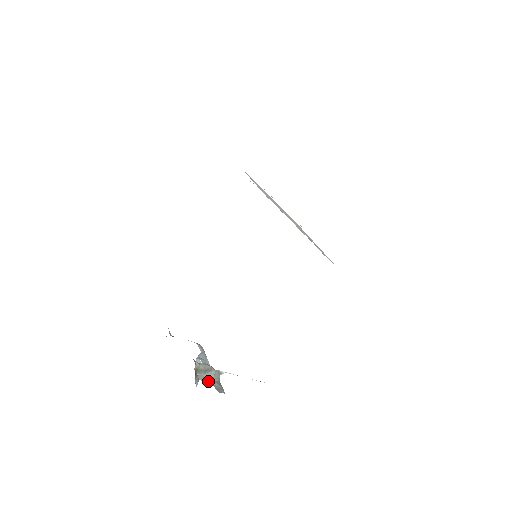
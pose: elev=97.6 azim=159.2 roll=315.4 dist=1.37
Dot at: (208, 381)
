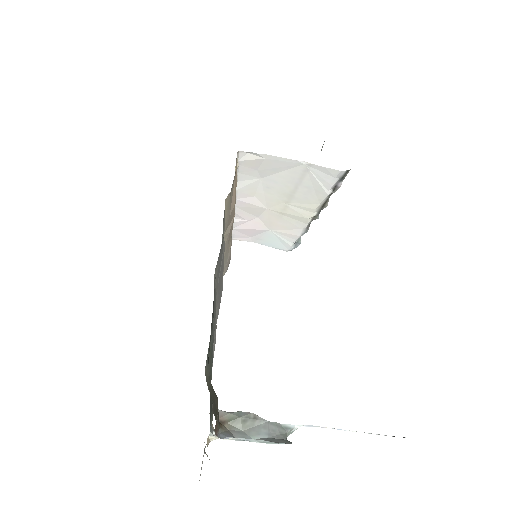
Dot at: (258, 439)
